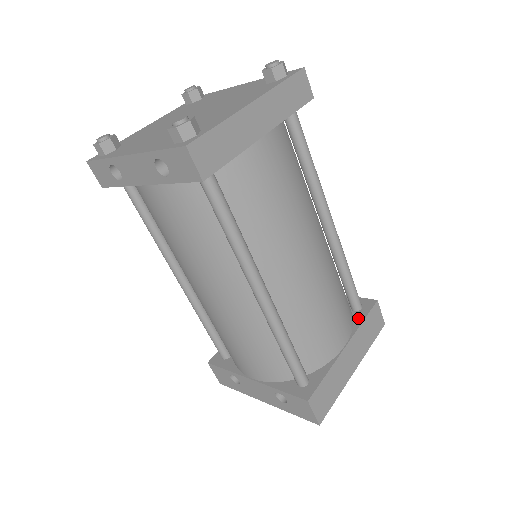
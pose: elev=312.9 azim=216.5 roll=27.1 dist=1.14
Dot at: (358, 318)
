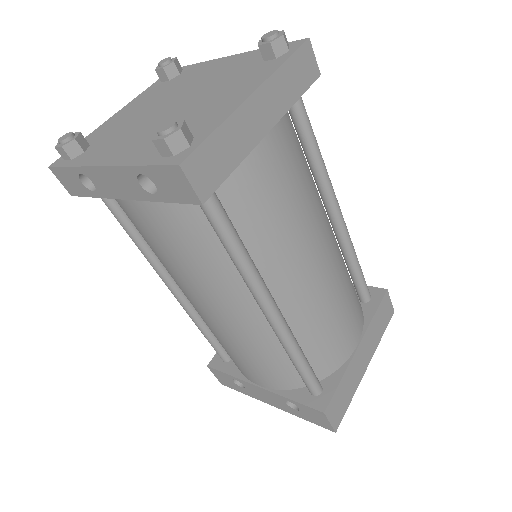
Dot at: (368, 311)
